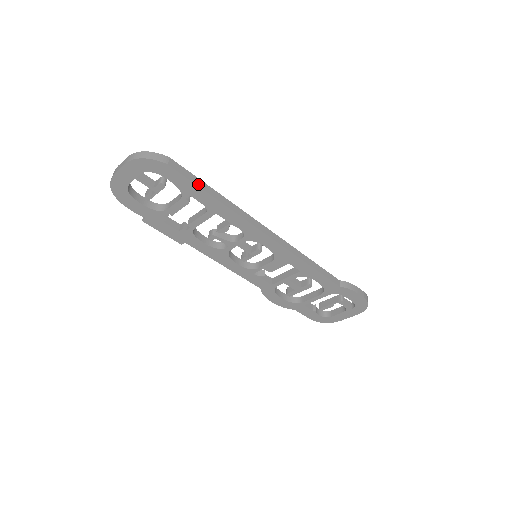
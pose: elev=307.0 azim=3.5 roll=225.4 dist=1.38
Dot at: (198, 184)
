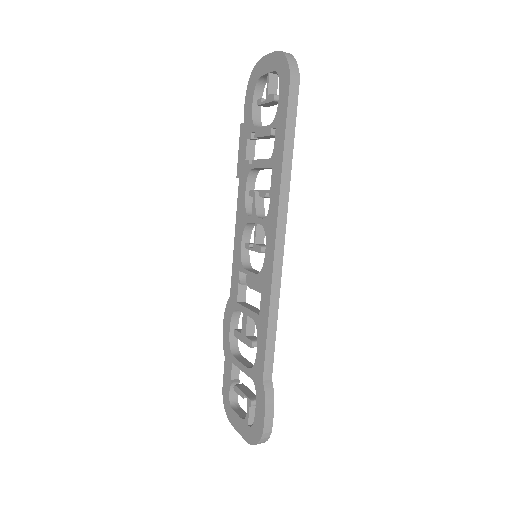
Dot at: (289, 122)
